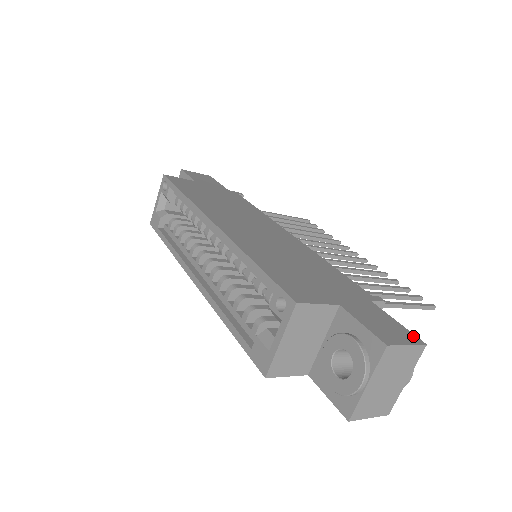
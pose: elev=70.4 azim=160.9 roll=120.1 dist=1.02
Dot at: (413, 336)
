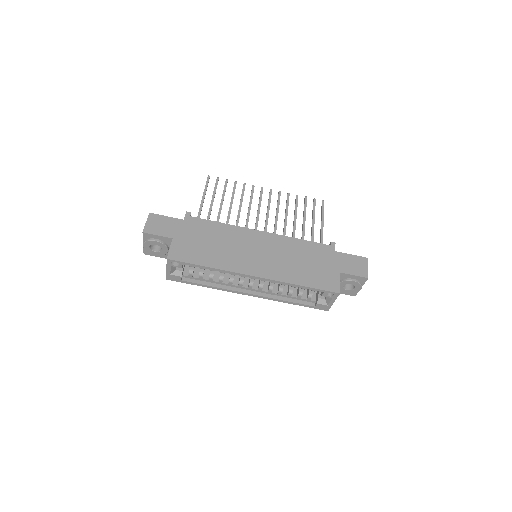
Dot at: (362, 258)
